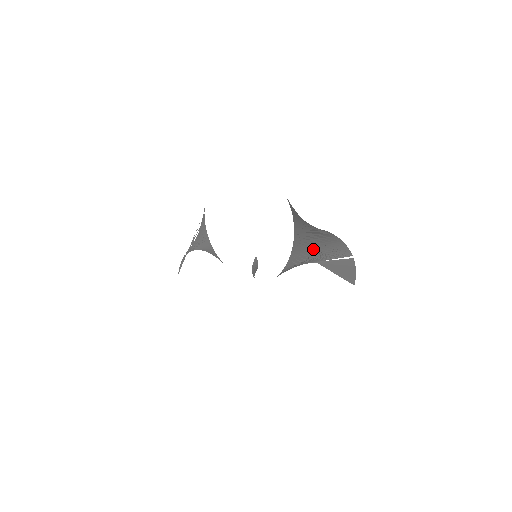
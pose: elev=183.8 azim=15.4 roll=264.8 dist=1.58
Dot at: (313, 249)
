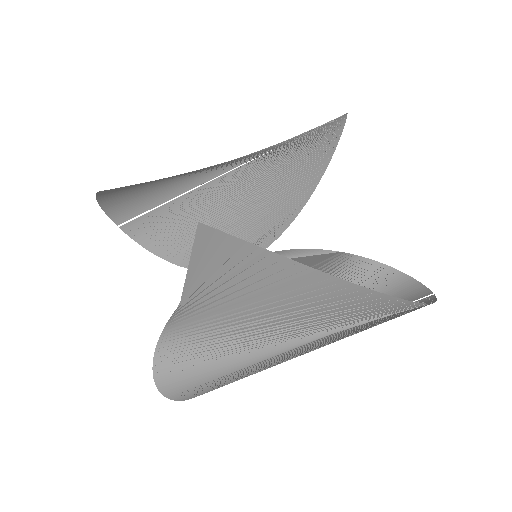
Dot at: occluded
